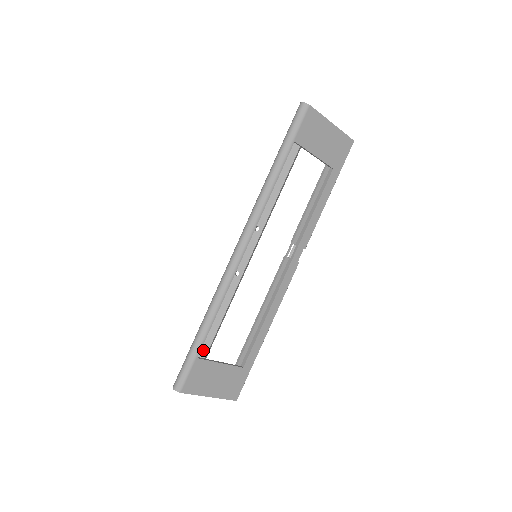
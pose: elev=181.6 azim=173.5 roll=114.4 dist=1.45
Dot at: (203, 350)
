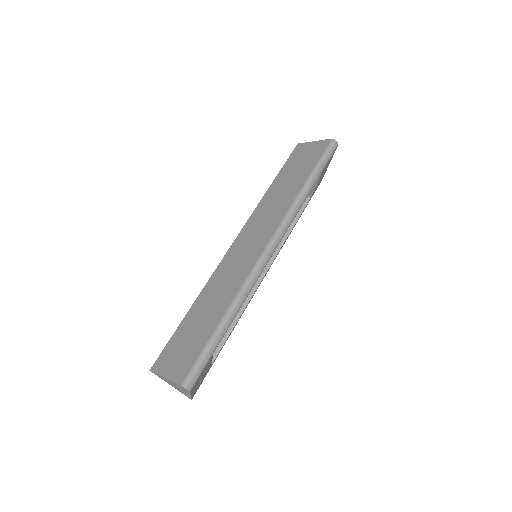
Dot at: occluded
